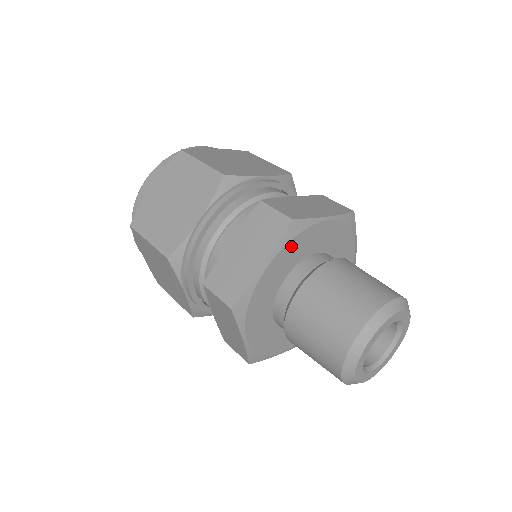
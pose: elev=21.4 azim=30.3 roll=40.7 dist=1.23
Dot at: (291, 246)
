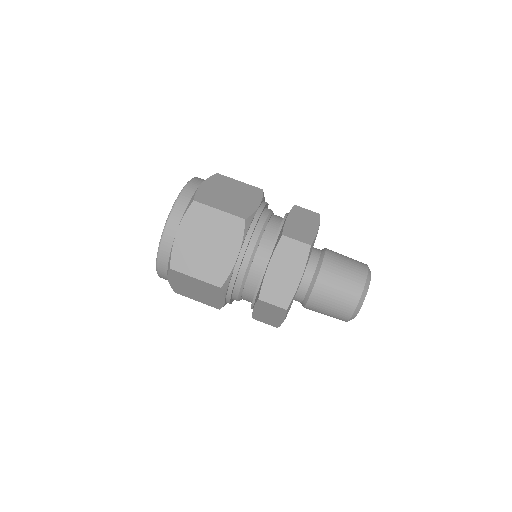
Dot at: occluded
